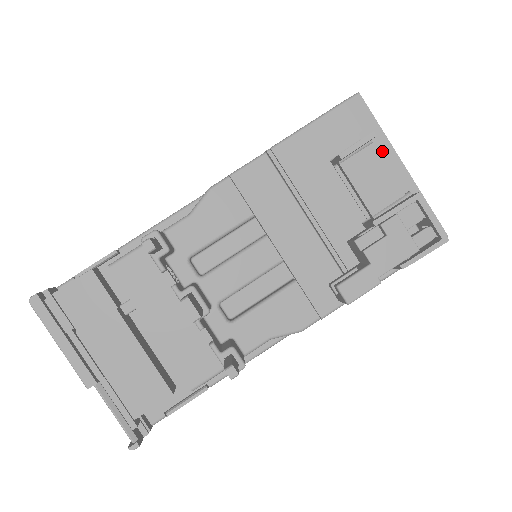
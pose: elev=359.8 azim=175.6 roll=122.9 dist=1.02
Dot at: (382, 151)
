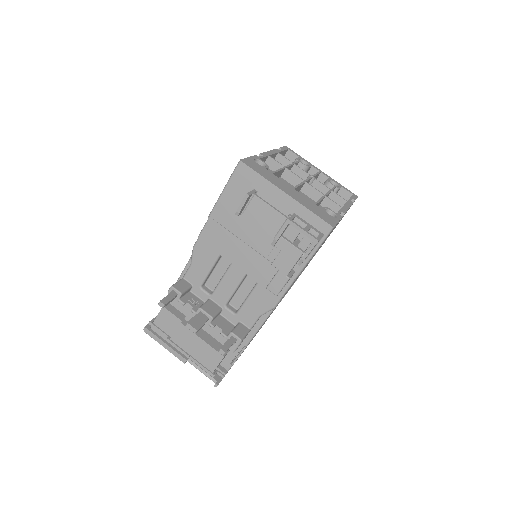
Dot at: (269, 190)
